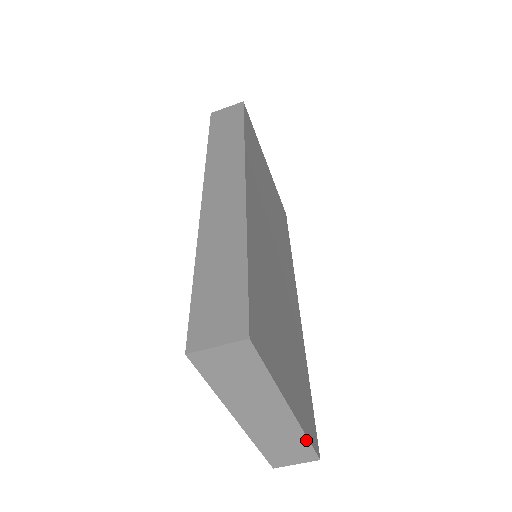
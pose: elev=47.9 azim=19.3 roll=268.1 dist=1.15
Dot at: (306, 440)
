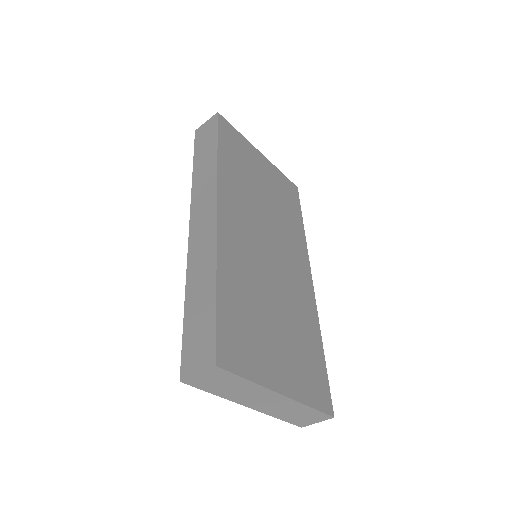
Dot at: (312, 409)
